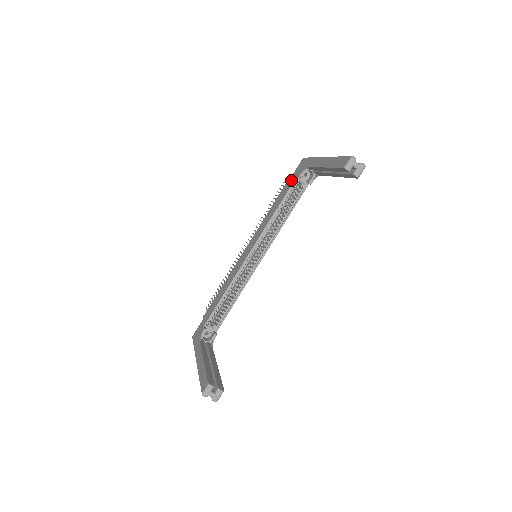
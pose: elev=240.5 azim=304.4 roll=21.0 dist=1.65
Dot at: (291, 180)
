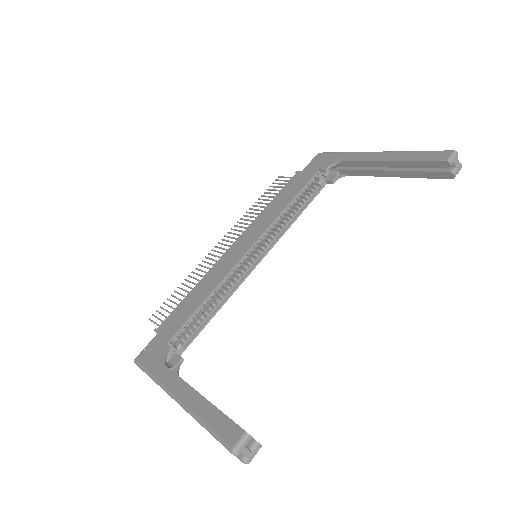
Dot at: (307, 173)
